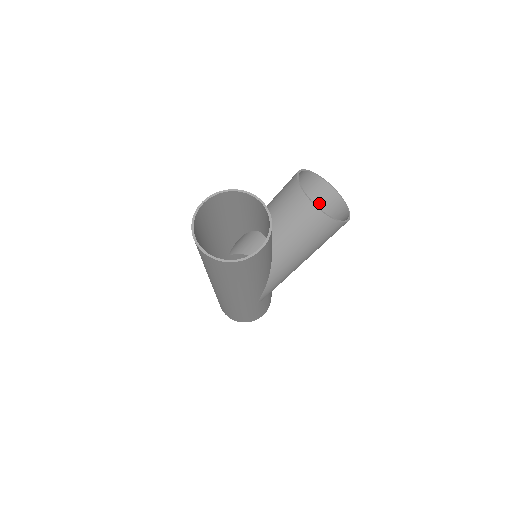
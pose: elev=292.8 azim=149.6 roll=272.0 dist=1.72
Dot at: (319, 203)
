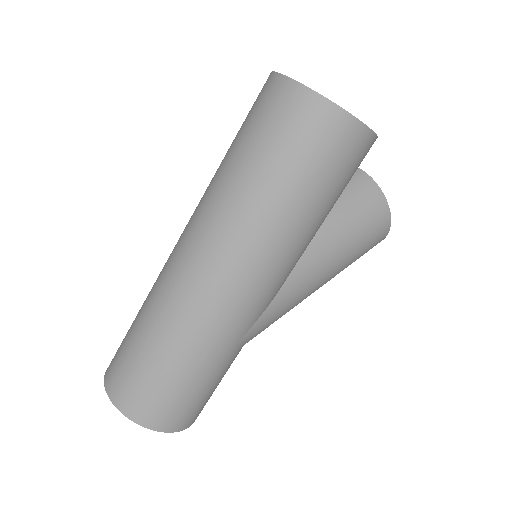
Dot at: occluded
